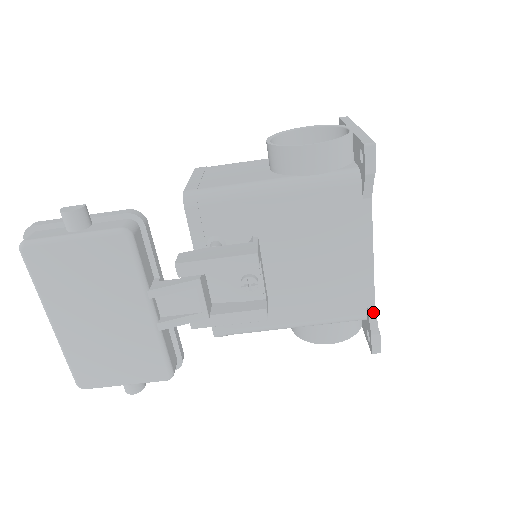
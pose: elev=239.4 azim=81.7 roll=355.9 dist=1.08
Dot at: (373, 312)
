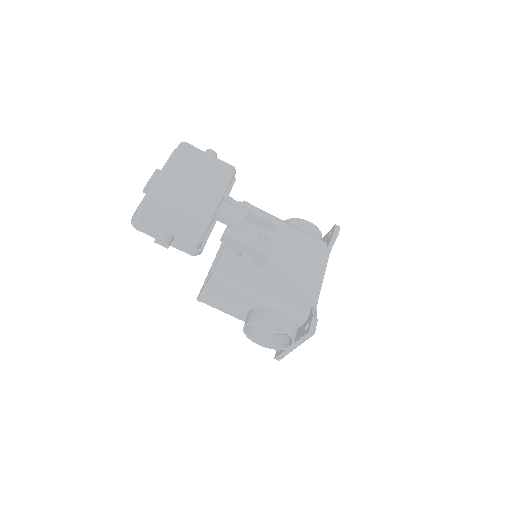
Dot at: (315, 310)
